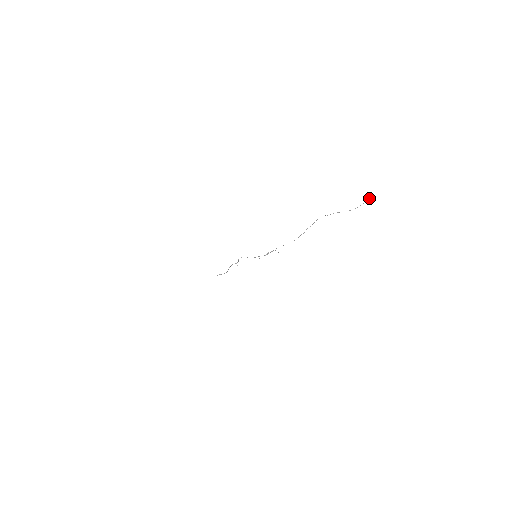
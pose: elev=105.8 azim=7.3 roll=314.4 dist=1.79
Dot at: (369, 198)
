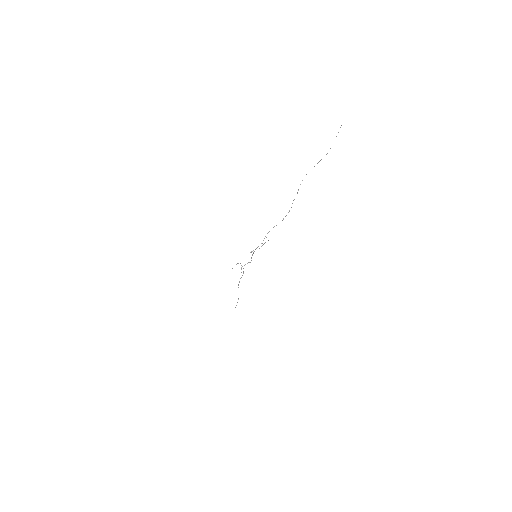
Dot at: occluded
